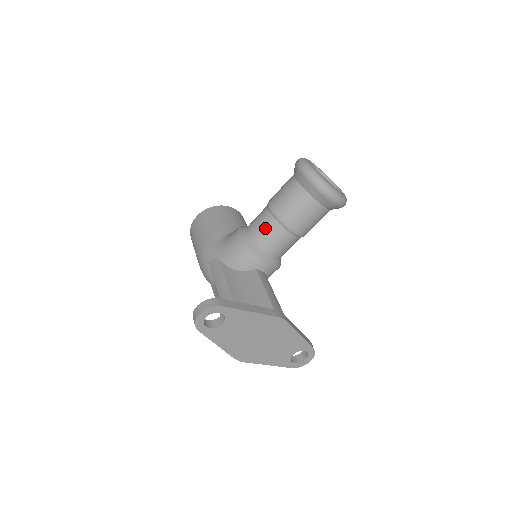
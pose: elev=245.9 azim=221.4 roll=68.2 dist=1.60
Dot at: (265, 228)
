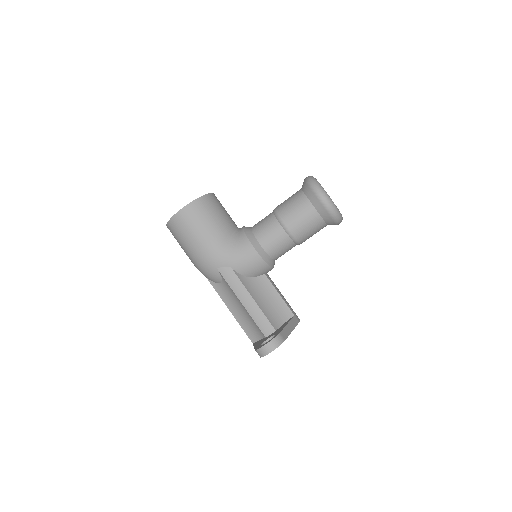
Dot at: (280, 244)
